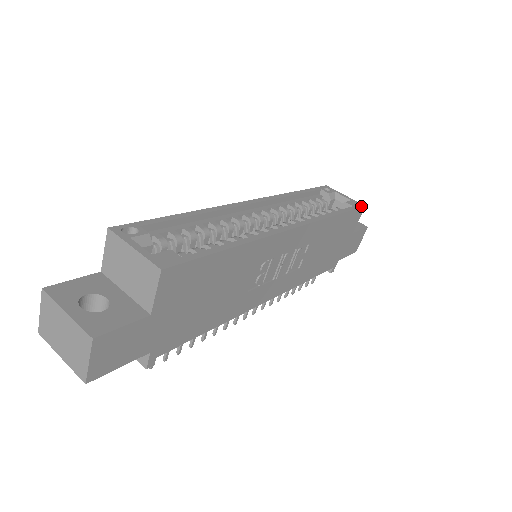
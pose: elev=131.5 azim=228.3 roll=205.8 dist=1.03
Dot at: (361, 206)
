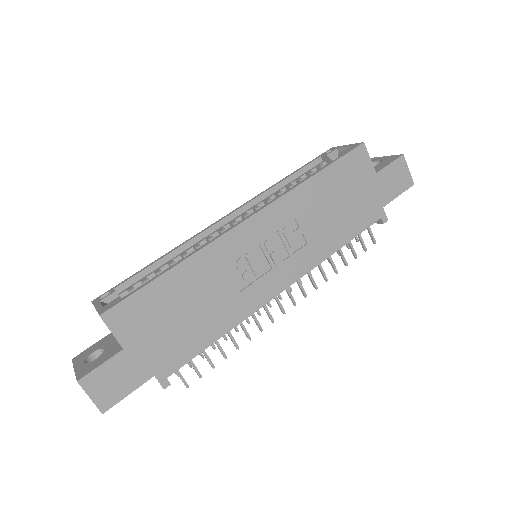
Dot at: (357, 146)
